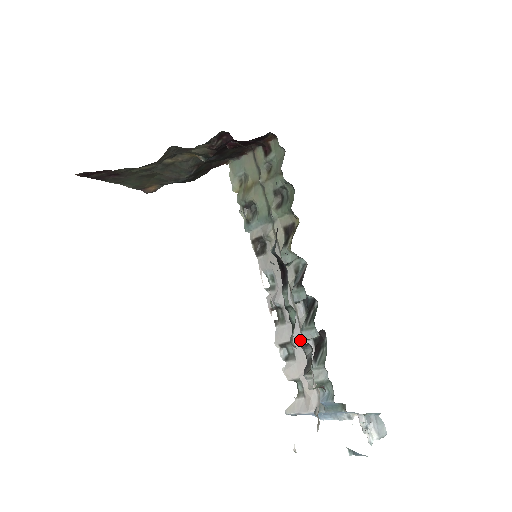
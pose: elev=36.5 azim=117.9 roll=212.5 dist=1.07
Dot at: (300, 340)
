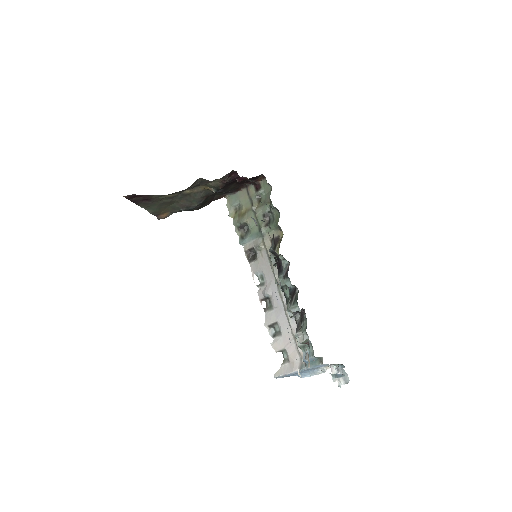
Dot at: (285, 319)
